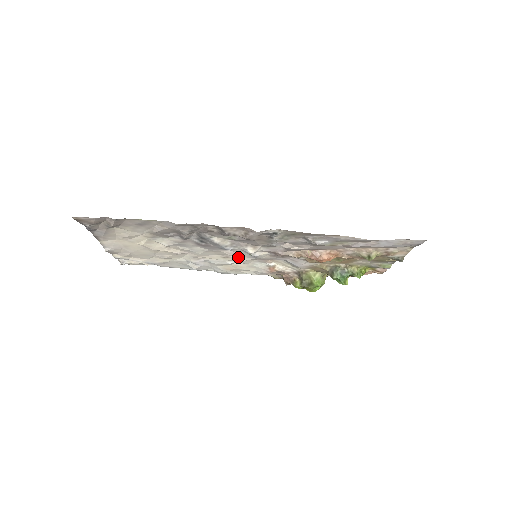
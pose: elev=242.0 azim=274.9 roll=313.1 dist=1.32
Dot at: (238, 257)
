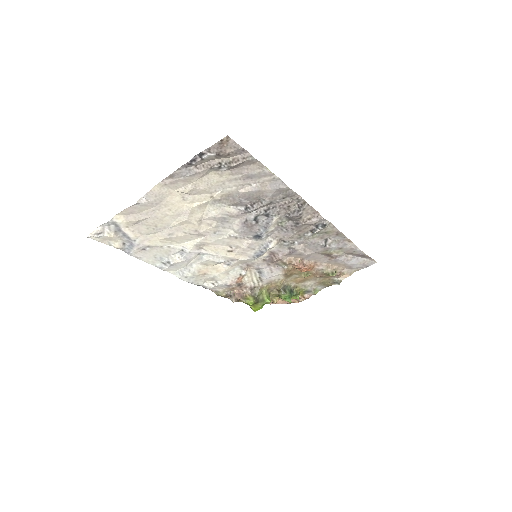
Dot at: (239, 254)
